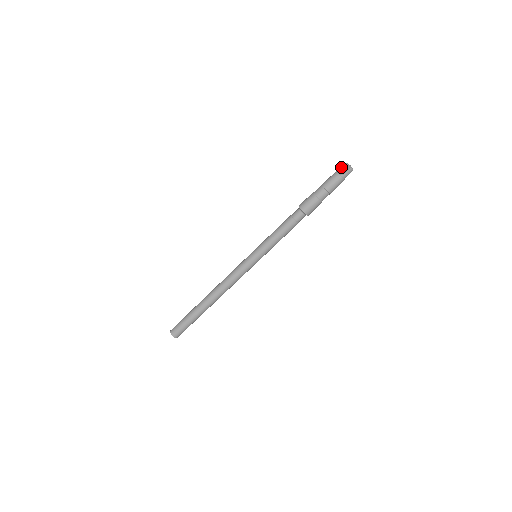
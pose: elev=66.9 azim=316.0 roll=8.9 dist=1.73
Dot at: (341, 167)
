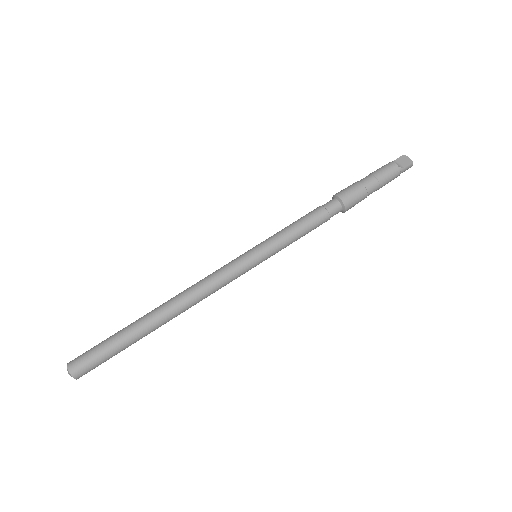
Dot at: (397, 158)
